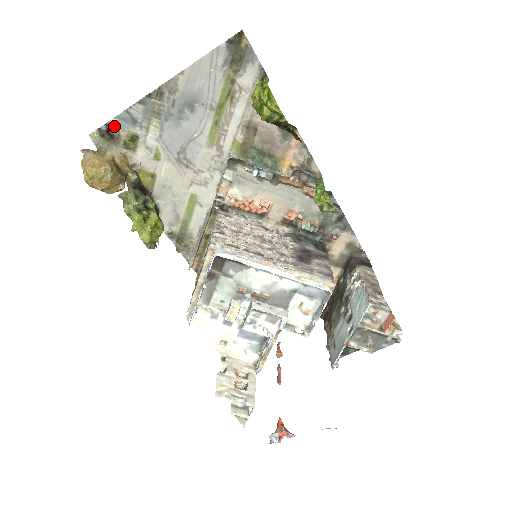
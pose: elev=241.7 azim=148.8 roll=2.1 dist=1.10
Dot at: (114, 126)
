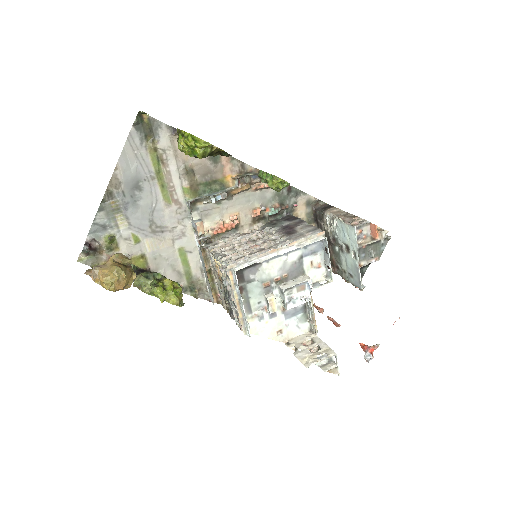
Dot at: (92, 241)
